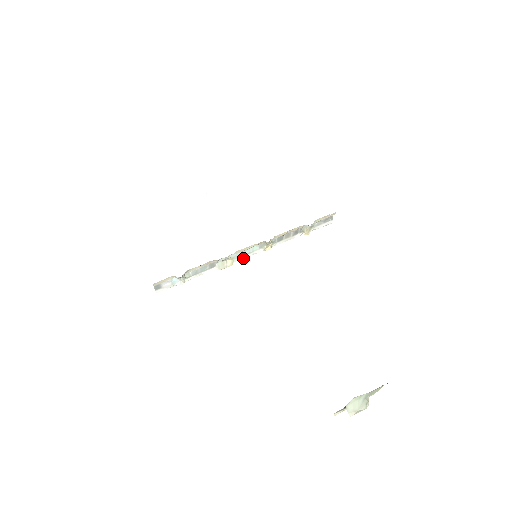
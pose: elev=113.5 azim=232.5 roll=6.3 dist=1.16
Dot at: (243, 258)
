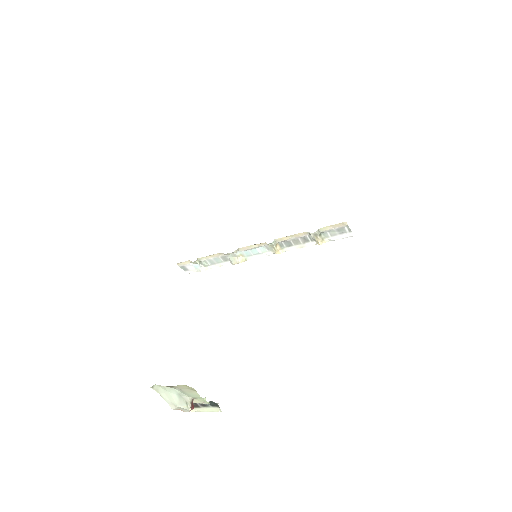
Dot at: occluded
